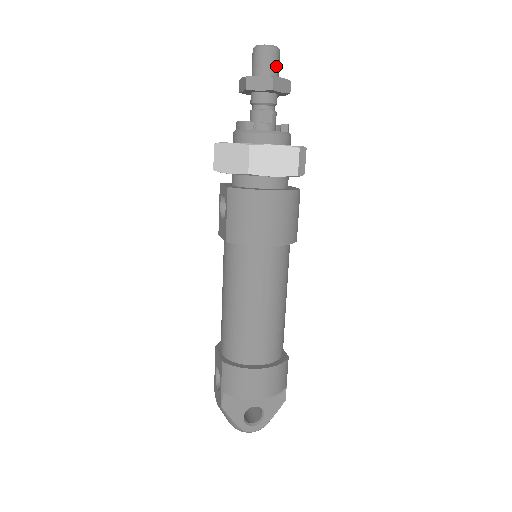
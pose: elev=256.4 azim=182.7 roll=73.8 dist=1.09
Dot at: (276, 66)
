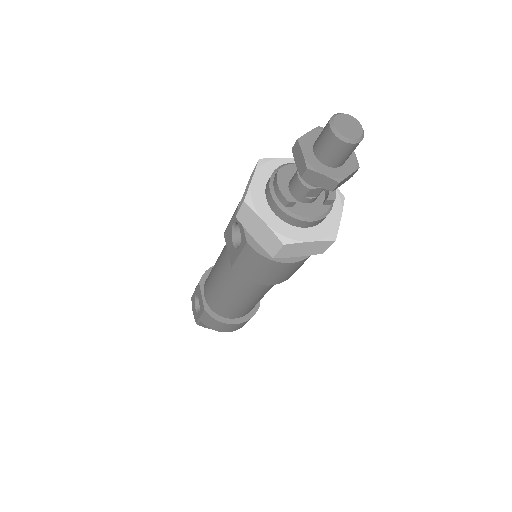
Dot at: (349, 155)
